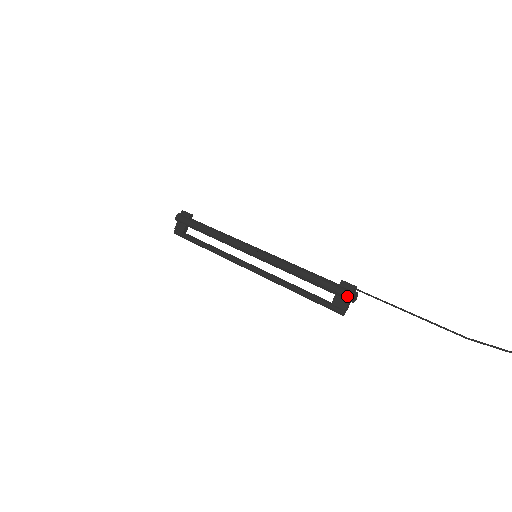
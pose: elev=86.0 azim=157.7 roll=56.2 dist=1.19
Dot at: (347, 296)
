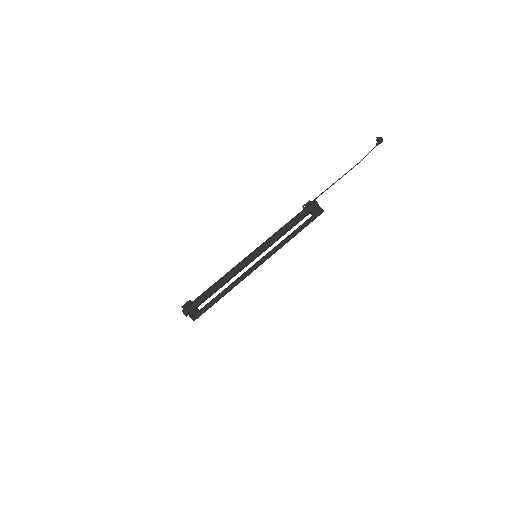
Dot at: (313, 204)
